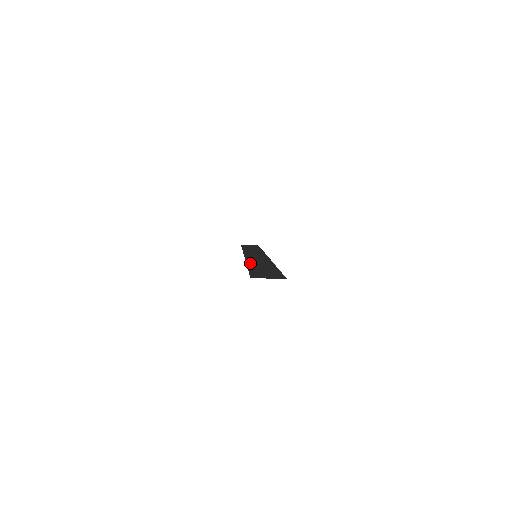
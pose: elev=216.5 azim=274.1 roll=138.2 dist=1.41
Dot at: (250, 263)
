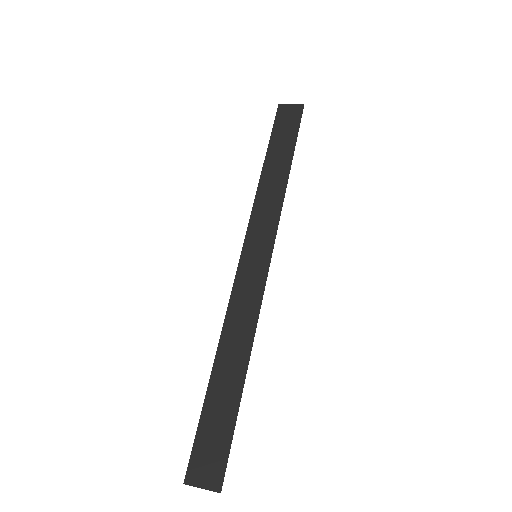
Dot at: (222, 346)
